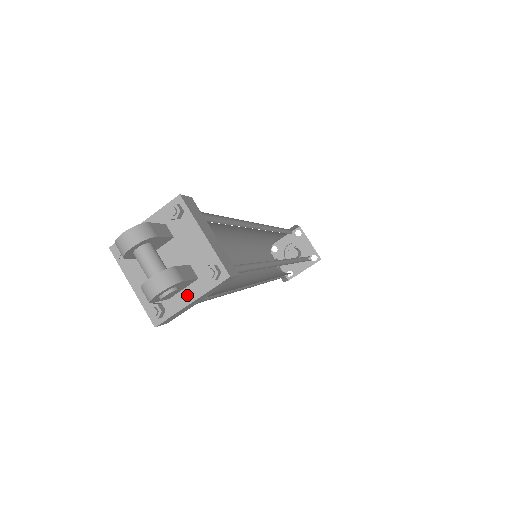
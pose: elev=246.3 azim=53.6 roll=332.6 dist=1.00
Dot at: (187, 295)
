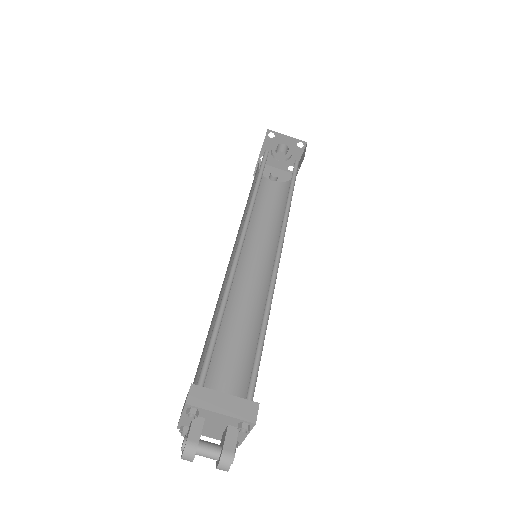
Dot at: (241, 434)
